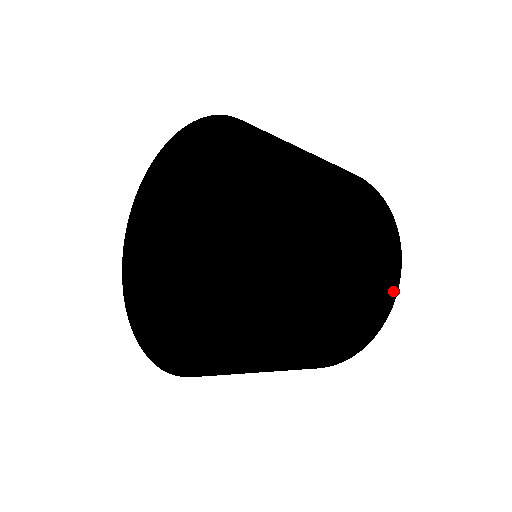
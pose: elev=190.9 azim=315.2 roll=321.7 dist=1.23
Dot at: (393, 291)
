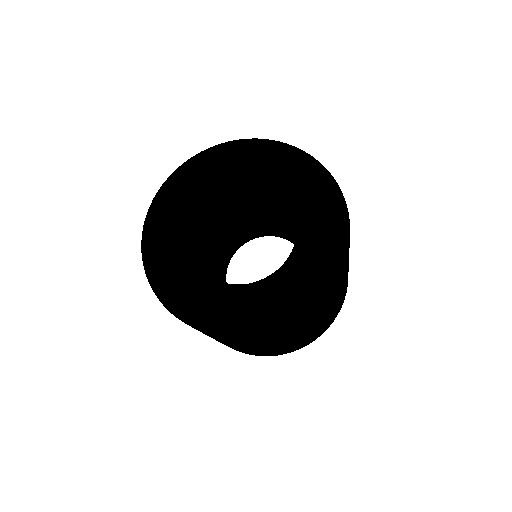
Dot at: occluded
